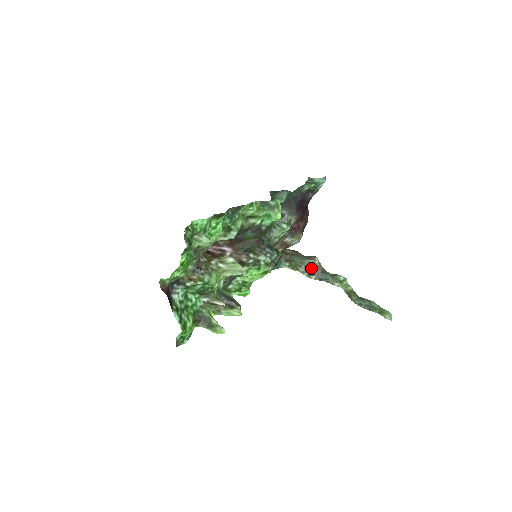
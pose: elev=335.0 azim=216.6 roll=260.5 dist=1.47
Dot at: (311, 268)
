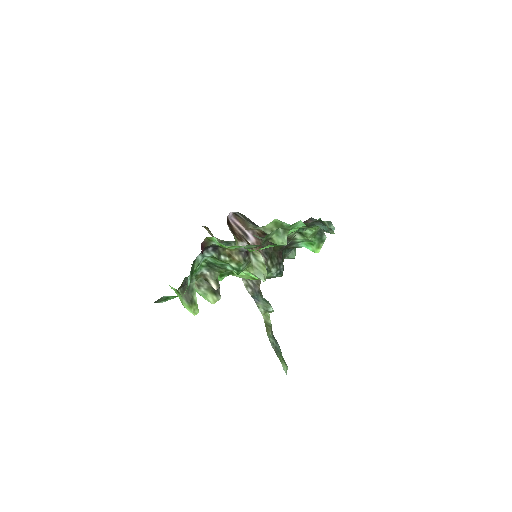
Dot at: (252, 280)
